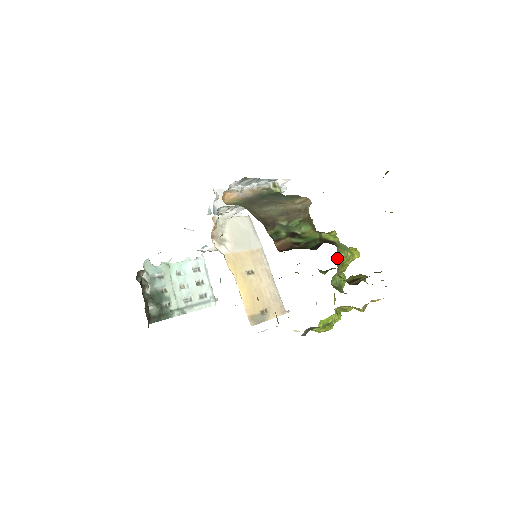
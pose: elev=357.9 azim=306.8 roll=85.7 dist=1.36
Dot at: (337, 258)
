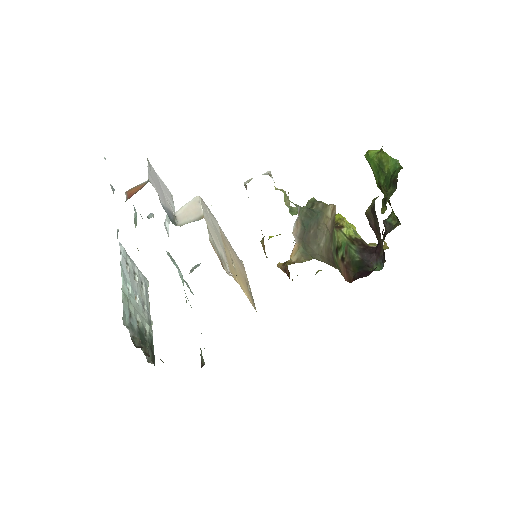
Dot at: occluded
